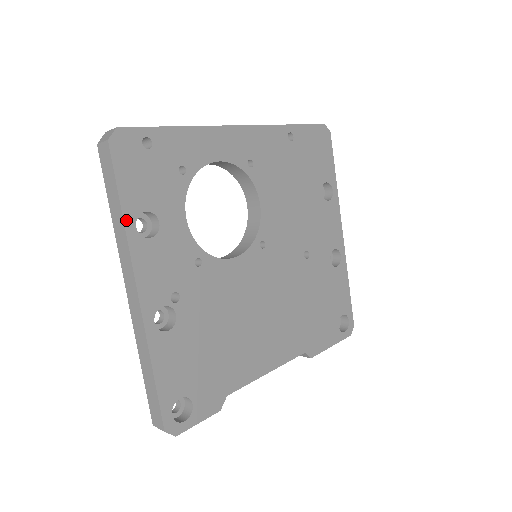
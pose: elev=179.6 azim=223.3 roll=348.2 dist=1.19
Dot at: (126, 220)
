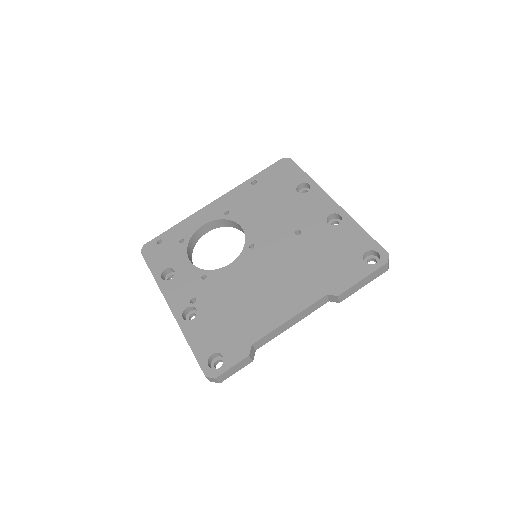
Dot at: (156, 278)
